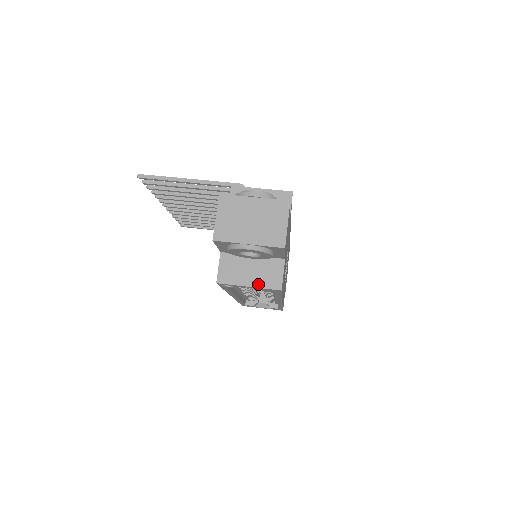
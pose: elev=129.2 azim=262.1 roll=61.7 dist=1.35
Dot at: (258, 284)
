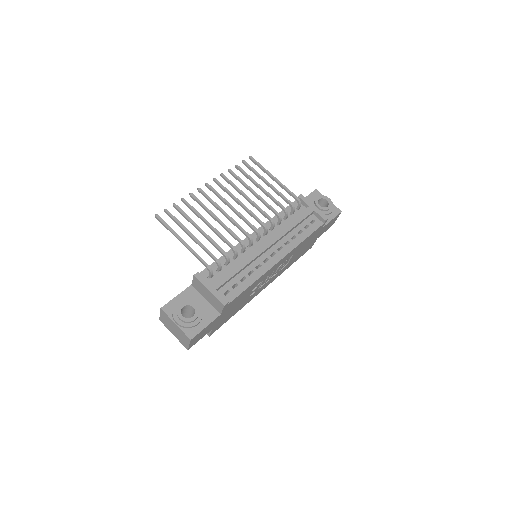
Dot at: occluded
